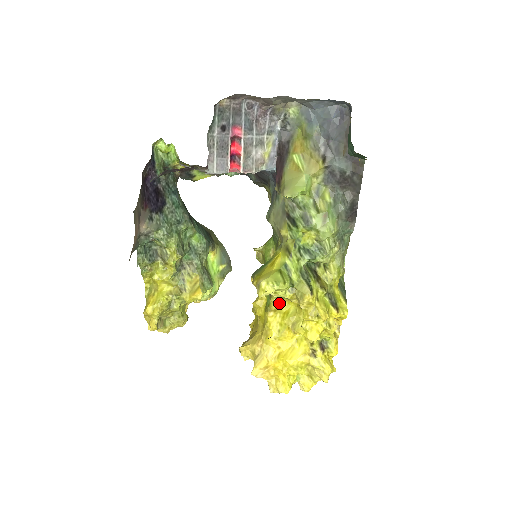
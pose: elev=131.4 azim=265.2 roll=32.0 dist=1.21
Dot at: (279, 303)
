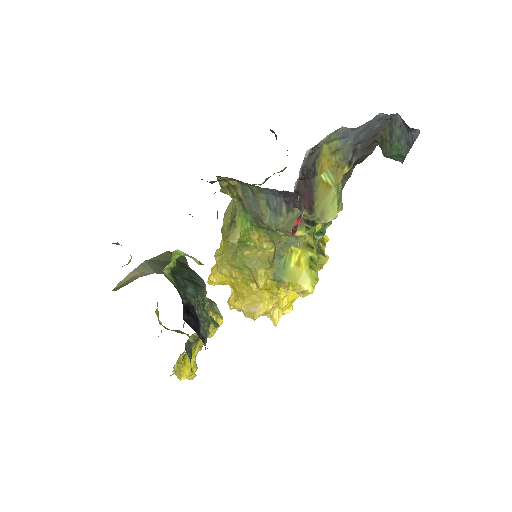
Dot at: occluded
